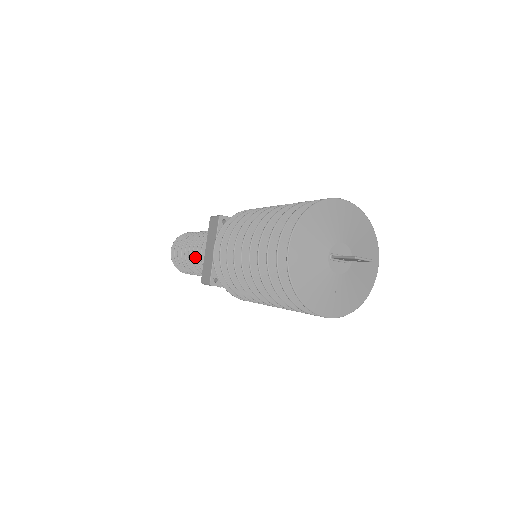
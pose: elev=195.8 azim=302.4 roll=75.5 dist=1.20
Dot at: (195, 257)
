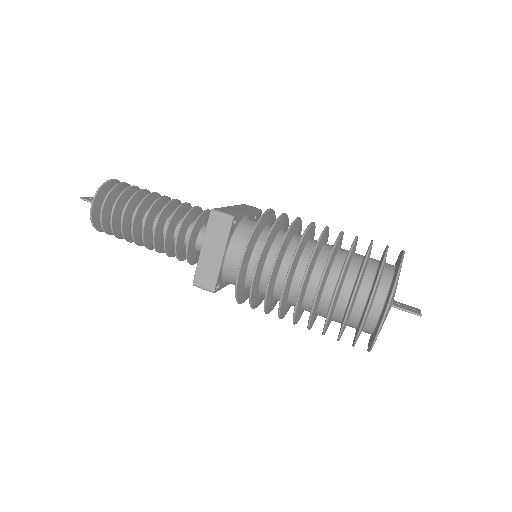
Dot at: (156, 236)
